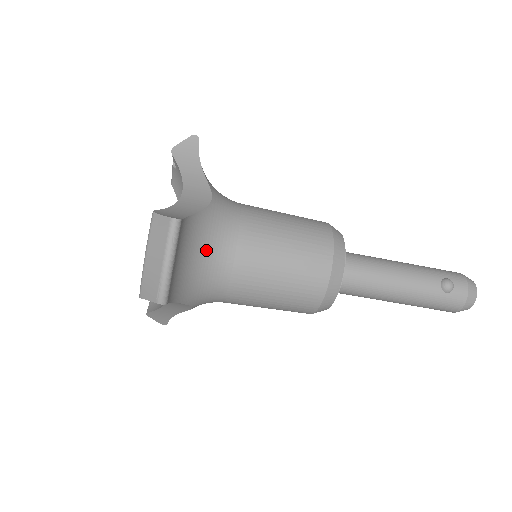
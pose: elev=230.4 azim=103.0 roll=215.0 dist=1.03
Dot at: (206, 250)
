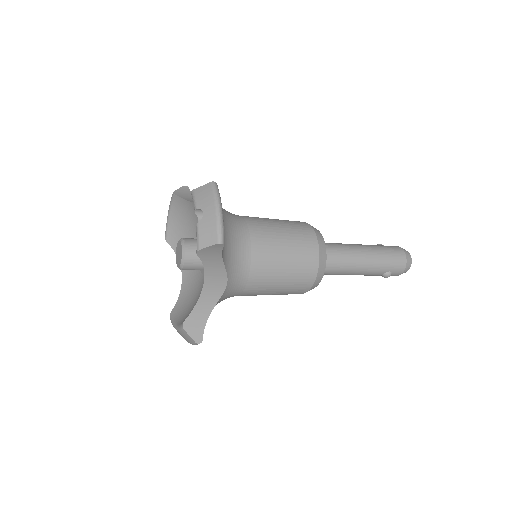
Dot at: occluded
